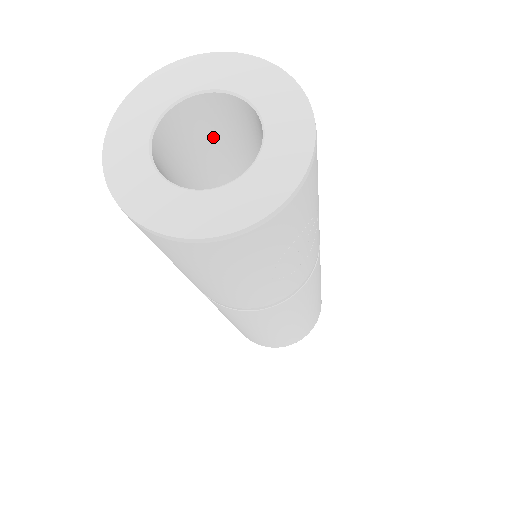
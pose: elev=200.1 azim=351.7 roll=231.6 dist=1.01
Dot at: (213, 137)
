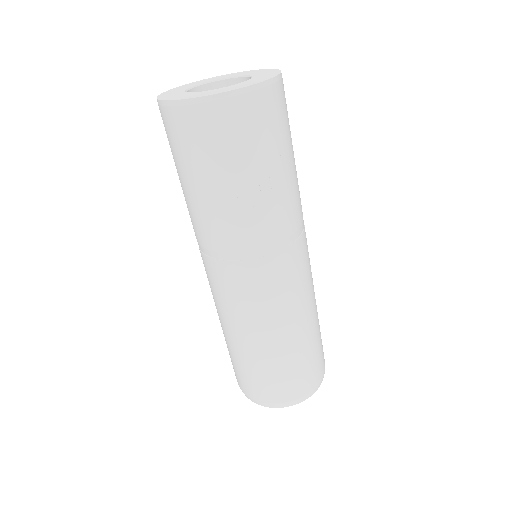
Dot at: occluded
